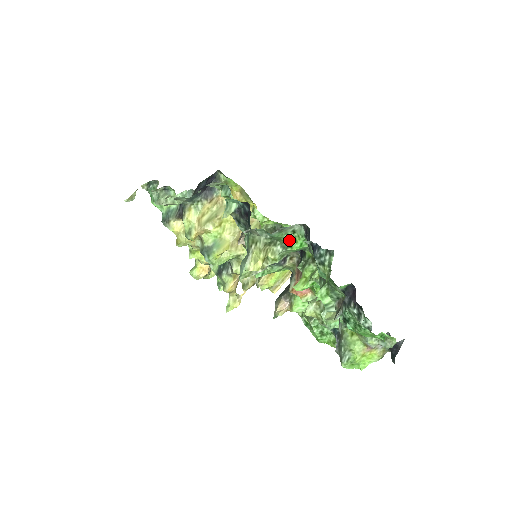
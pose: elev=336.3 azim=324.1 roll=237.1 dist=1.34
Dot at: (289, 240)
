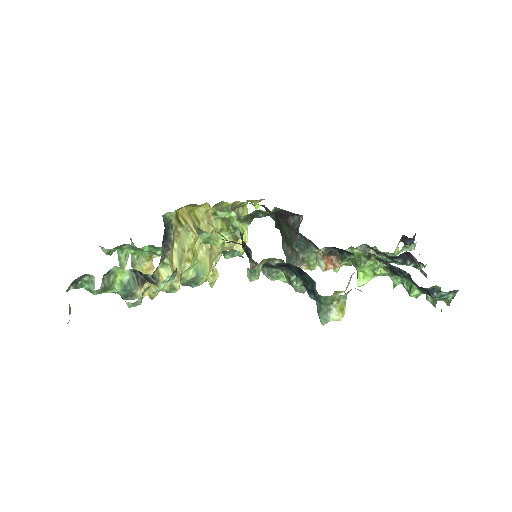
Dot at: occluded
